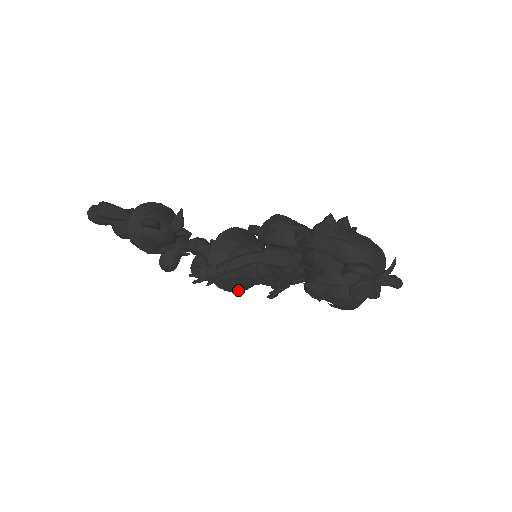
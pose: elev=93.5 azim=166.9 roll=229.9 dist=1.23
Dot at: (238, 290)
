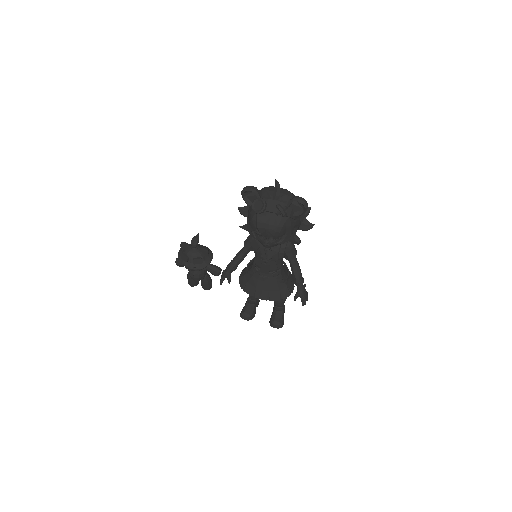
Dot at: (266, 296)
